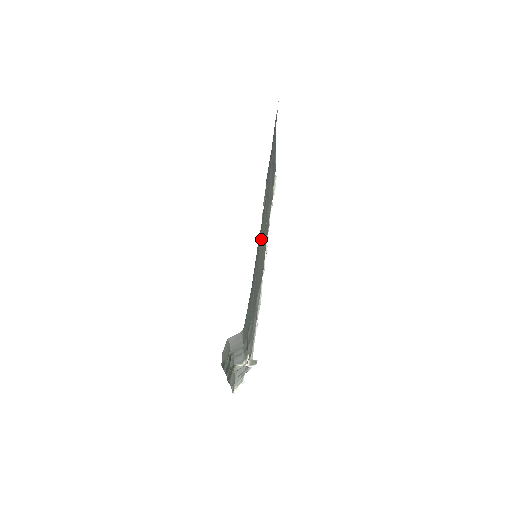
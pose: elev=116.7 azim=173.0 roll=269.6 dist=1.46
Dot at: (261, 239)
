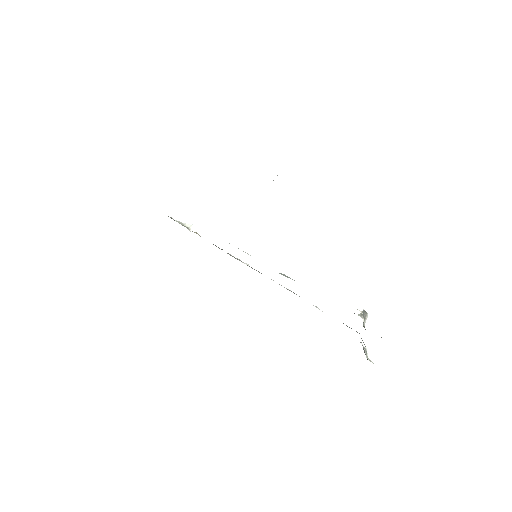
Dot at: occluded
